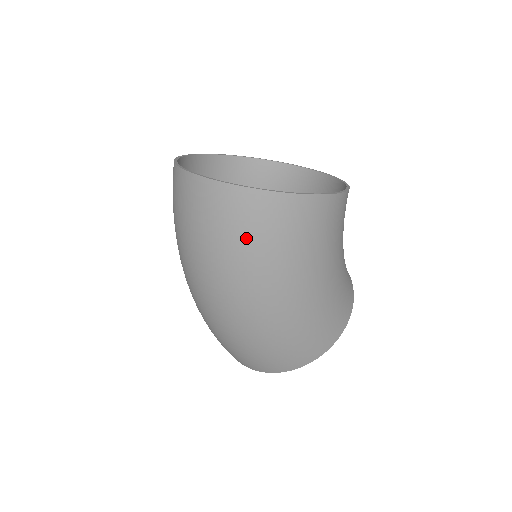
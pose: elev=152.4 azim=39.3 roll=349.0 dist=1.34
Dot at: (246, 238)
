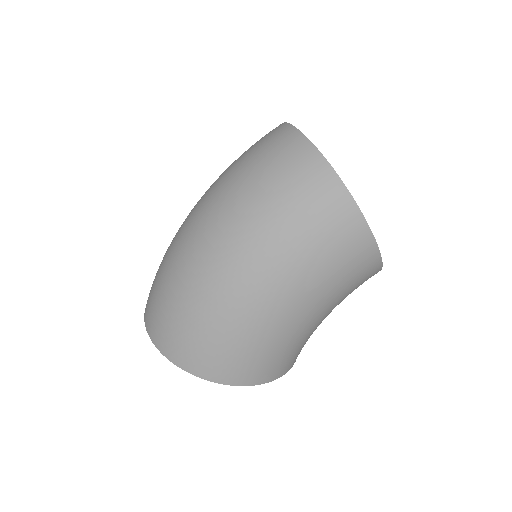
Dot at: (295, 209)
